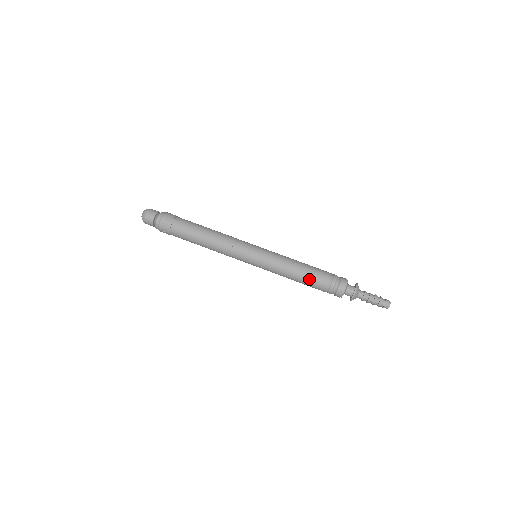
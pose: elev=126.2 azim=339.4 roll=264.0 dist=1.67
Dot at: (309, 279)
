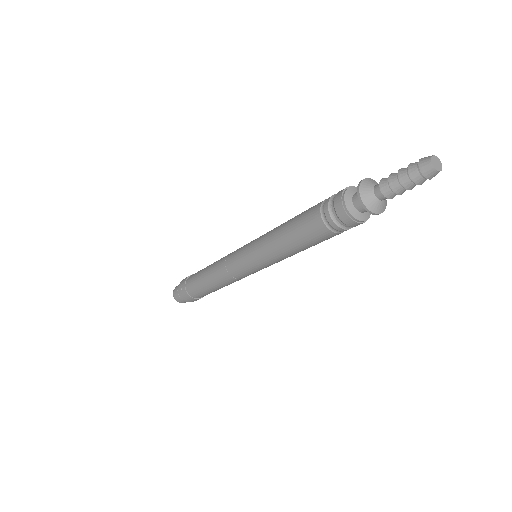
Dot at: (299, 217)
